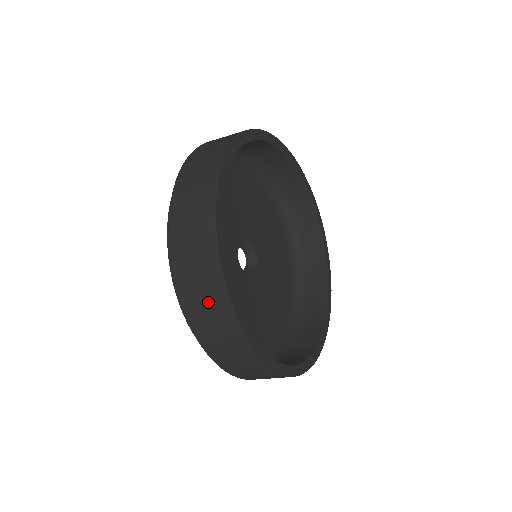
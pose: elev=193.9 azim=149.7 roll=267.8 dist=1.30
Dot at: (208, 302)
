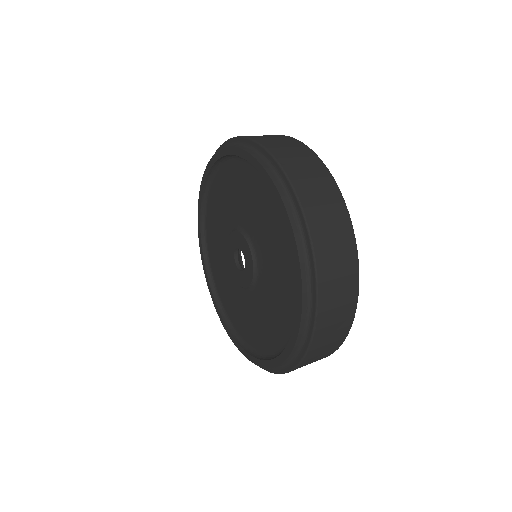
Dot at: (330, 345)
